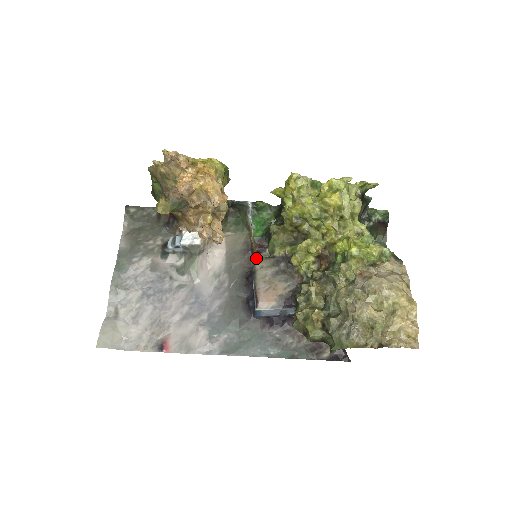
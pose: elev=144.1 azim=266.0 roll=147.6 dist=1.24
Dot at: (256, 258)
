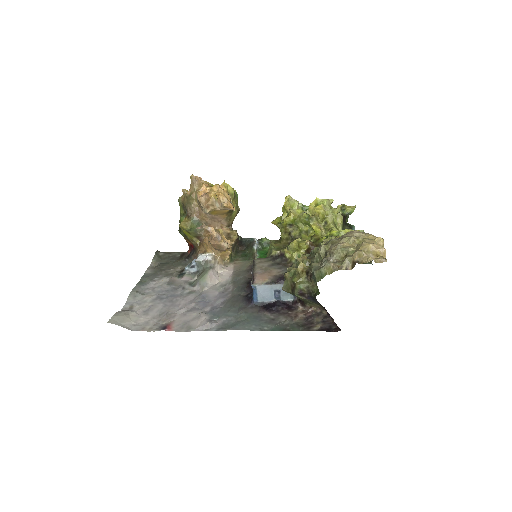
Dot at: occluded
